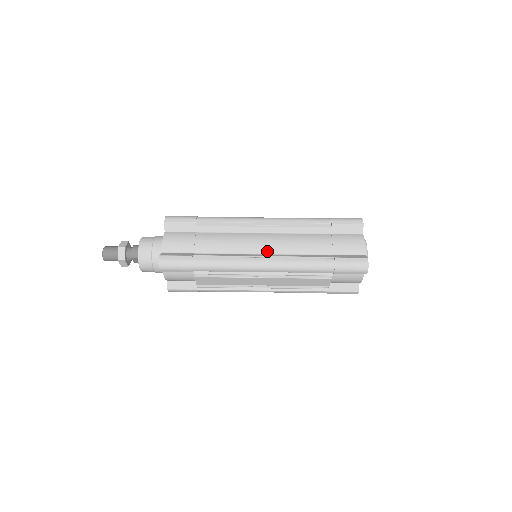
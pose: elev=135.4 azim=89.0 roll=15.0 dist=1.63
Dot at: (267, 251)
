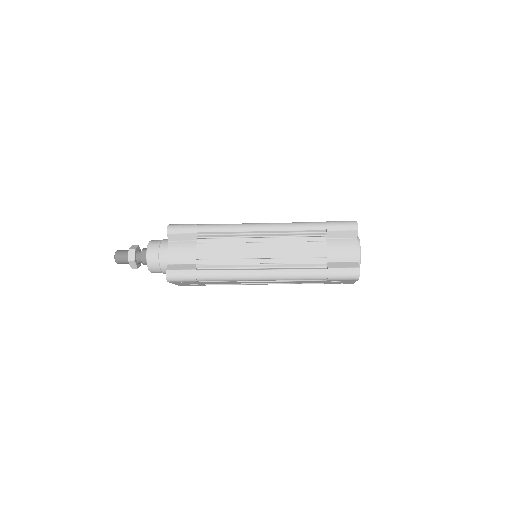
Dot at: occluded
